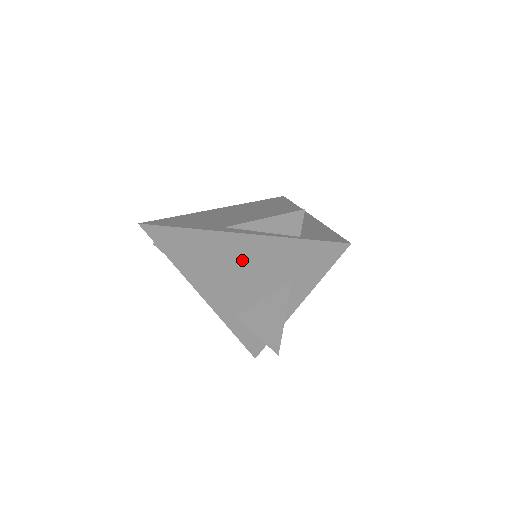
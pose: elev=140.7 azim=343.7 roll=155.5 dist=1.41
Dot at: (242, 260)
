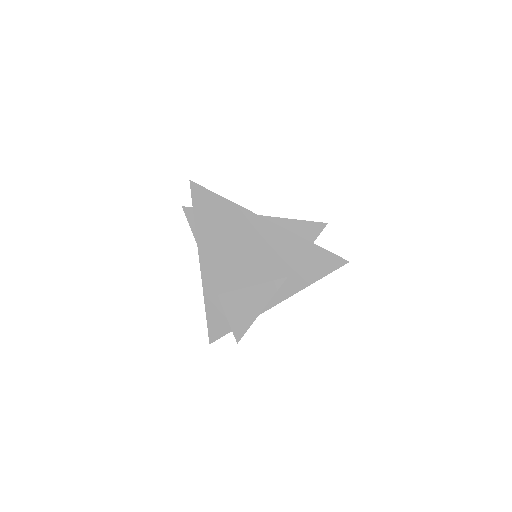
Dot at: (257, 244)
